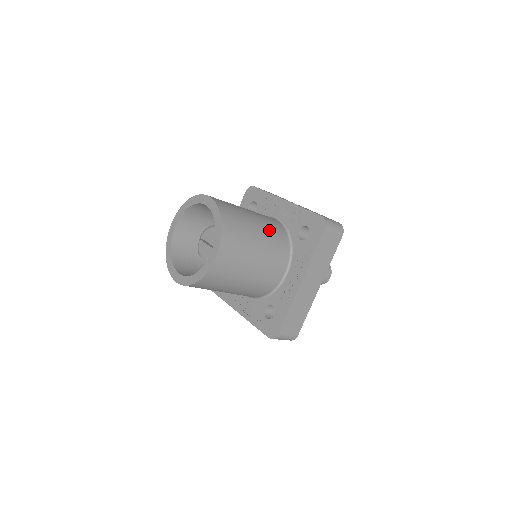
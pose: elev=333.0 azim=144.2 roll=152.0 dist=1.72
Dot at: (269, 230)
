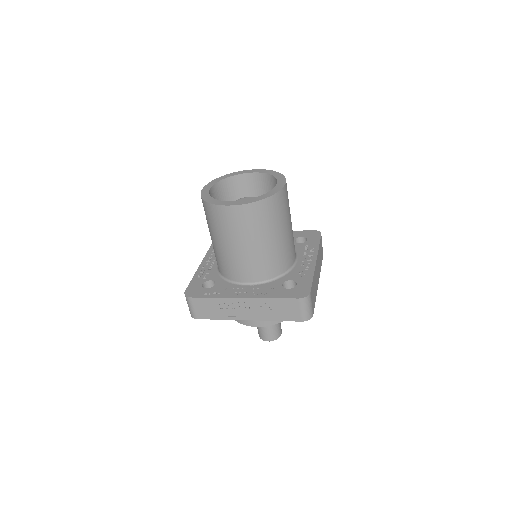
Dot at: occluded
